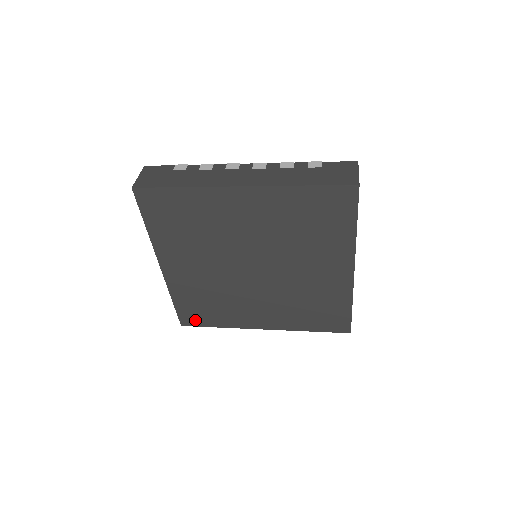
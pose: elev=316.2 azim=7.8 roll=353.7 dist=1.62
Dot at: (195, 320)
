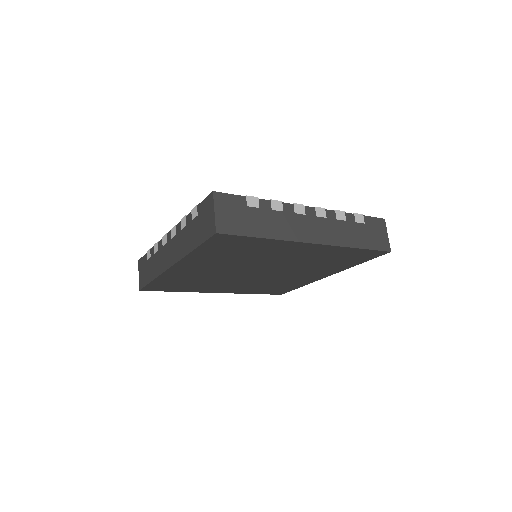
Dot at: (159, 289)
